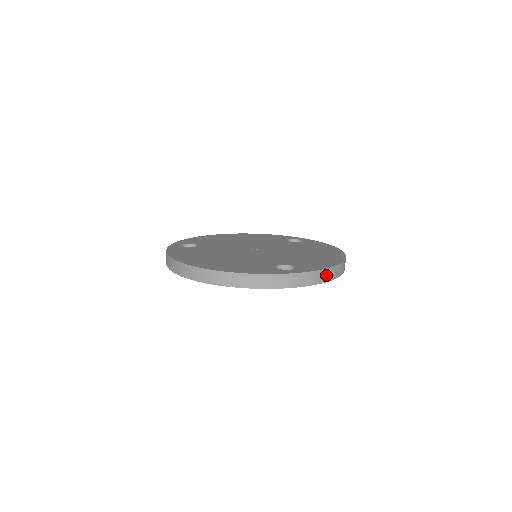
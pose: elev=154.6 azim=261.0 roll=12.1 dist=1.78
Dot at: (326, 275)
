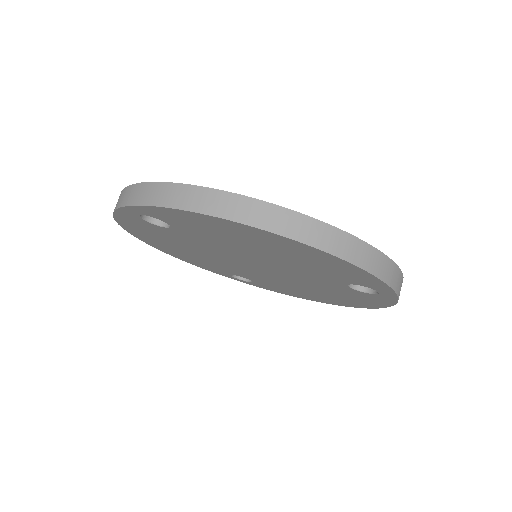
Dot at: occluded
